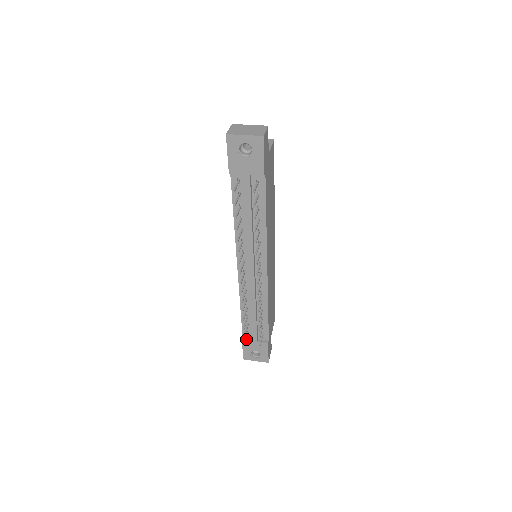
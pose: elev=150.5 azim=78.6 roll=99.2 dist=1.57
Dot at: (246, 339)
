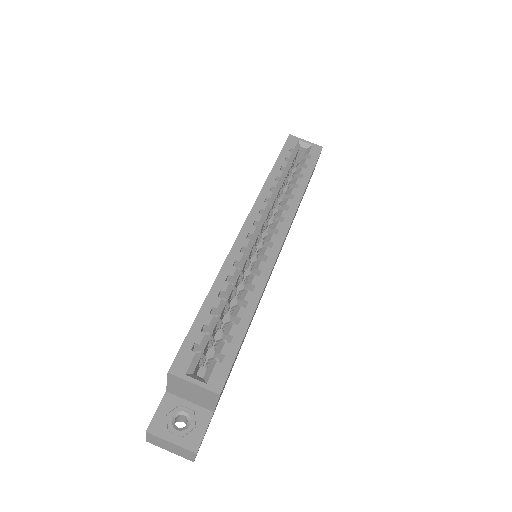
Dot at: occluded
